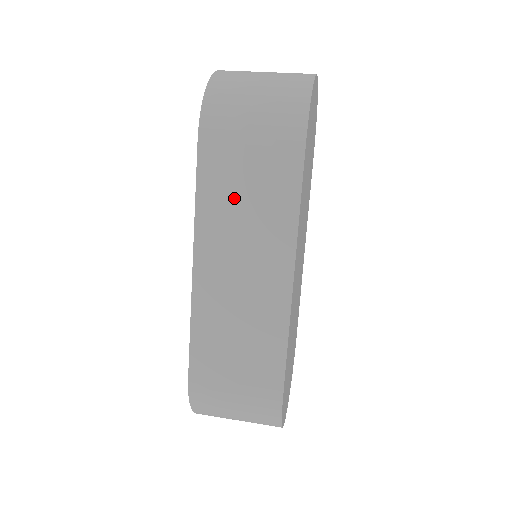
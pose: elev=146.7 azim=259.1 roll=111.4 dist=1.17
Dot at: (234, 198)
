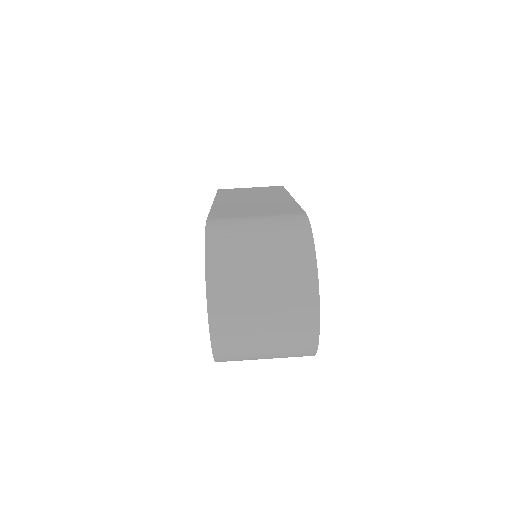
Dot at: occluded
